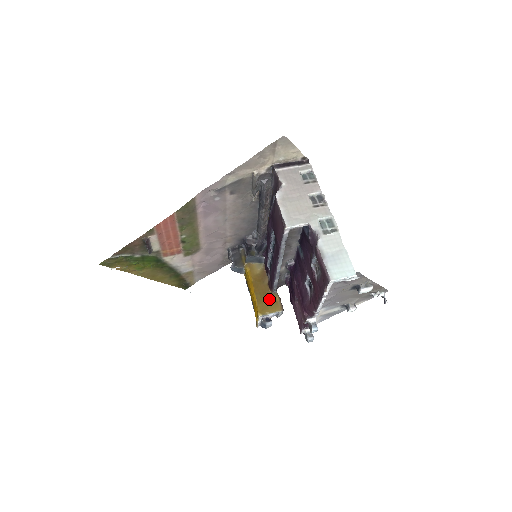
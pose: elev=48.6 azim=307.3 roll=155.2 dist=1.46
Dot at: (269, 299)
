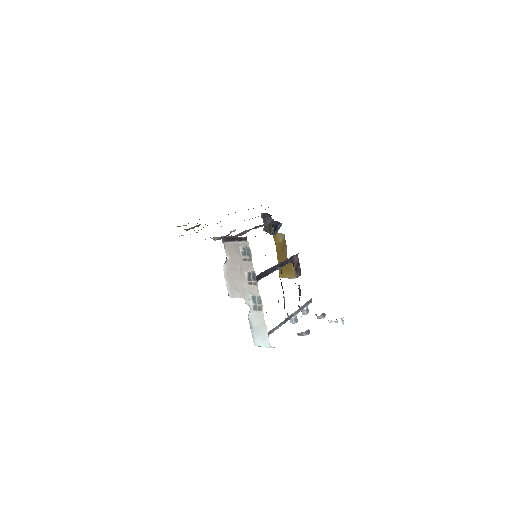
Dot at: (287, 266)
